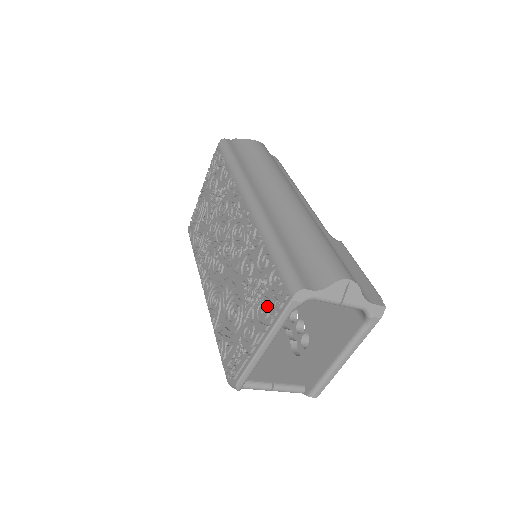
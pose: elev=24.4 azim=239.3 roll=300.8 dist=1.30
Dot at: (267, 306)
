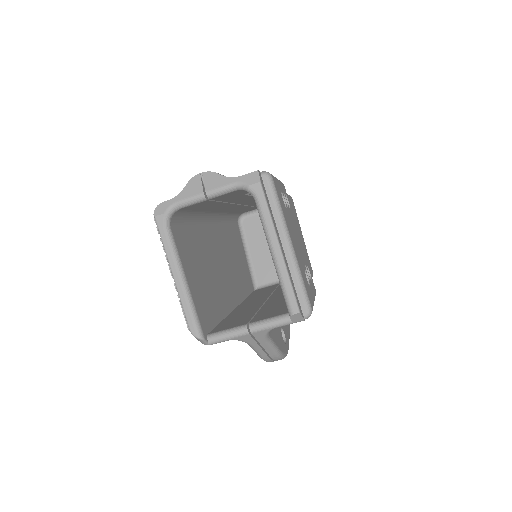
Dot at: occluded
